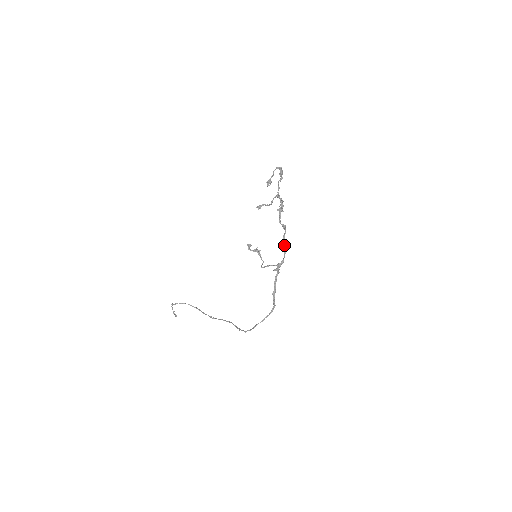
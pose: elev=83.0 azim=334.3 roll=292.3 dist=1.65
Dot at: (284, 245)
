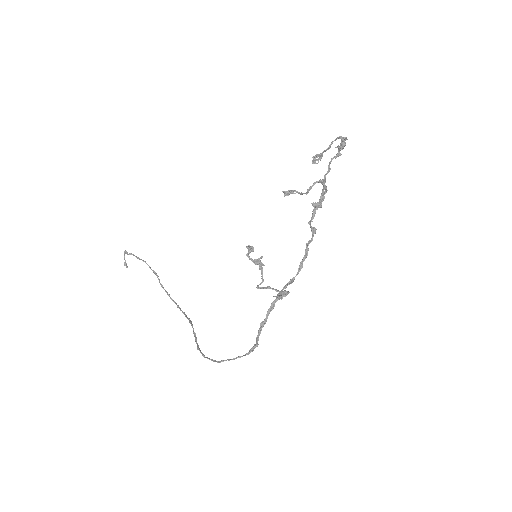
Dot at: (303, 257)
